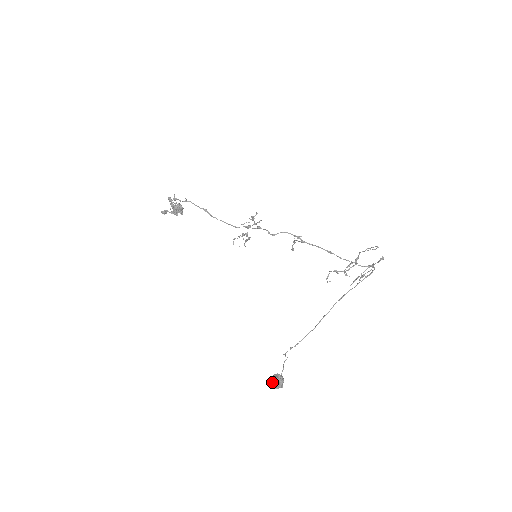
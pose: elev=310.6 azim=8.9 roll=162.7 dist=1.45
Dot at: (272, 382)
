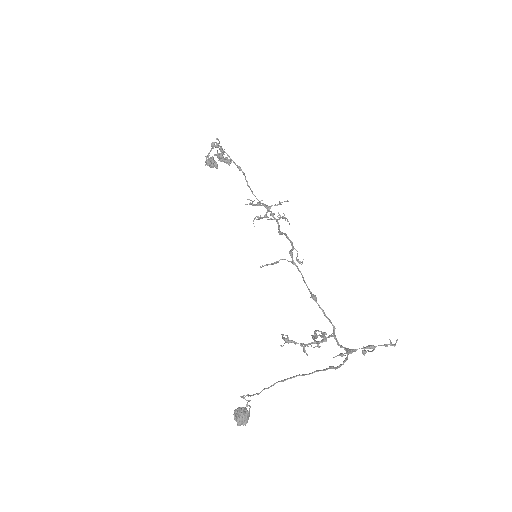
Dot at: (233, 414)
